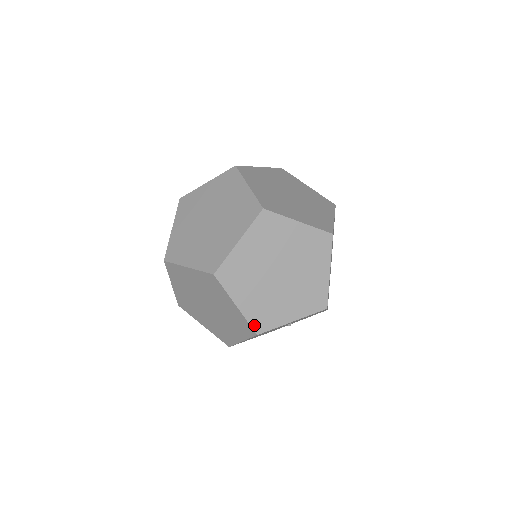
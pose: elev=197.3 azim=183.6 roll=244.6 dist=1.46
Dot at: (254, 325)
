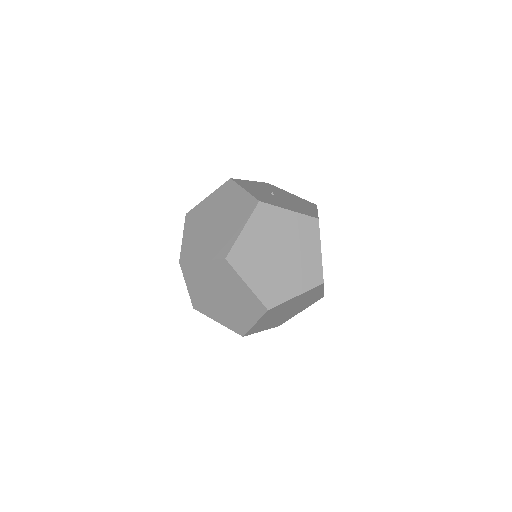
Dot at: (248, 332)
